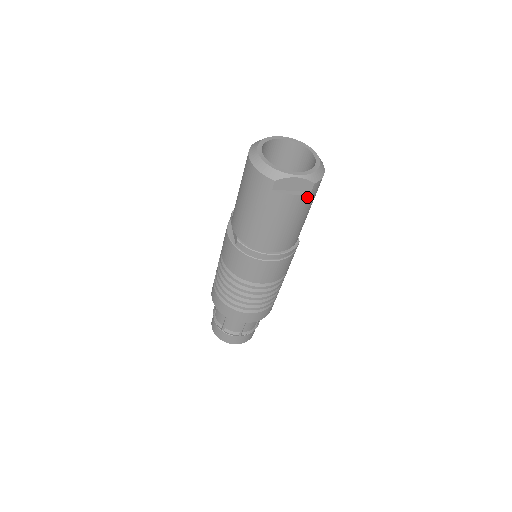
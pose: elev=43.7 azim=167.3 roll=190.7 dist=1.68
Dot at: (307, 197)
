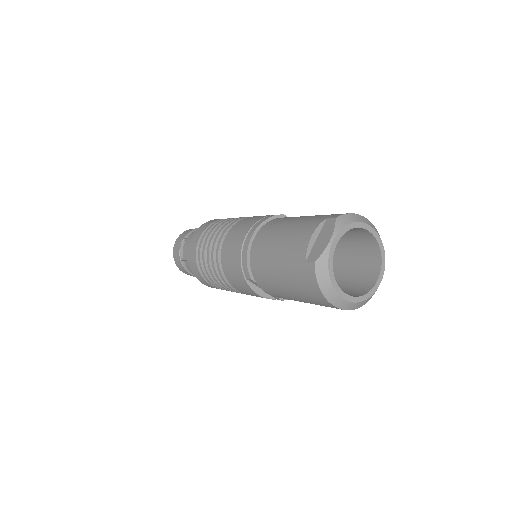
Dot at: occluded
